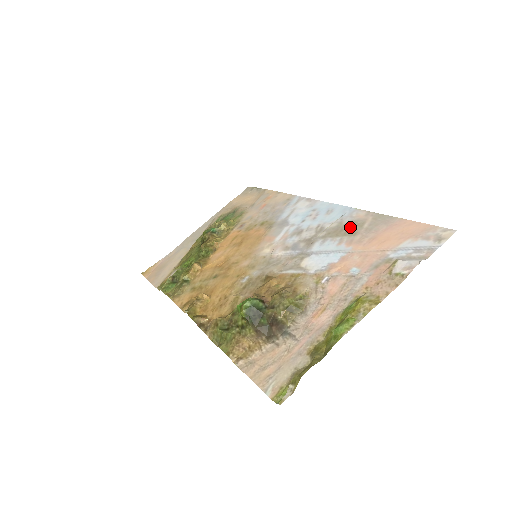
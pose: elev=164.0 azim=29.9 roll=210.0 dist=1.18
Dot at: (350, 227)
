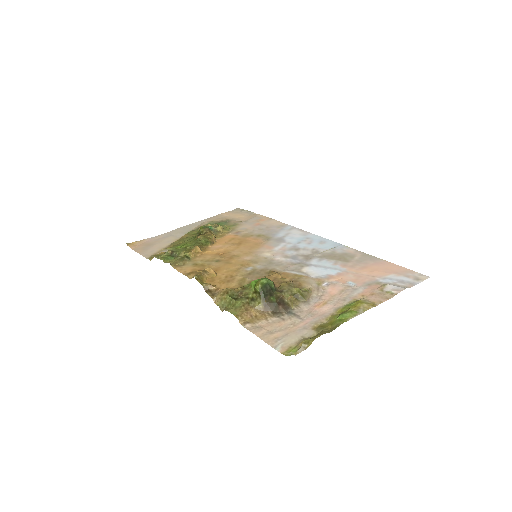
Dot at: (343, 256)
